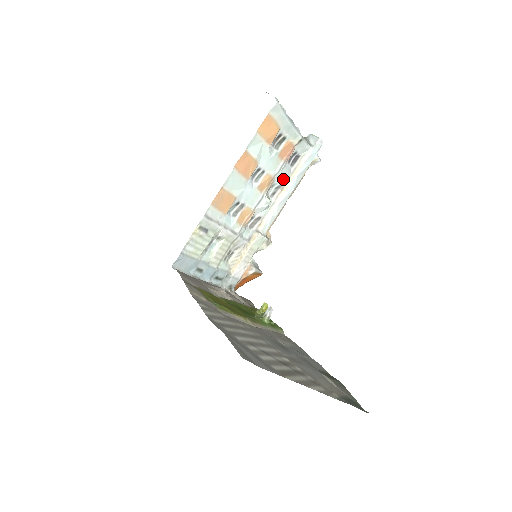
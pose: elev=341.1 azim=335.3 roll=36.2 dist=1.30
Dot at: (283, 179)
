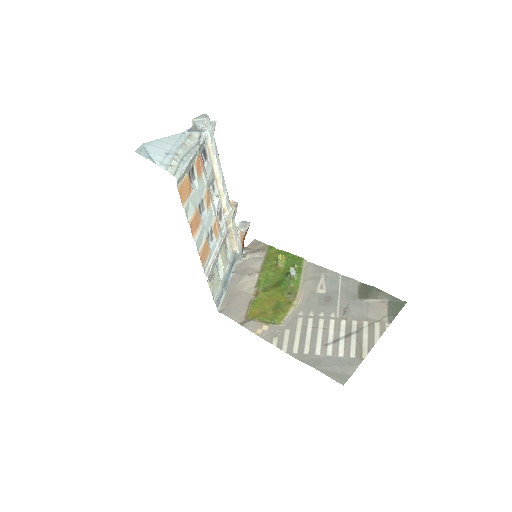
Dot at: (211, 175)
